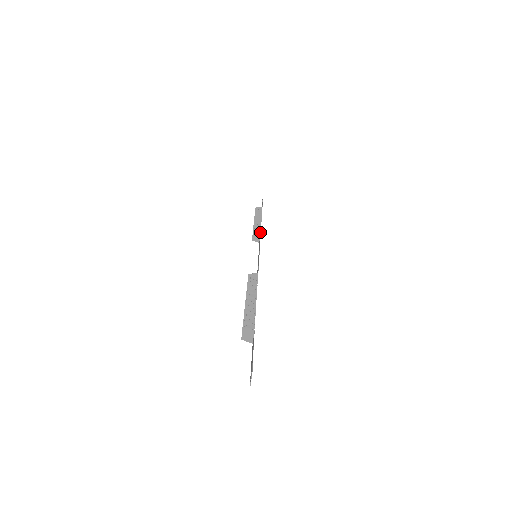
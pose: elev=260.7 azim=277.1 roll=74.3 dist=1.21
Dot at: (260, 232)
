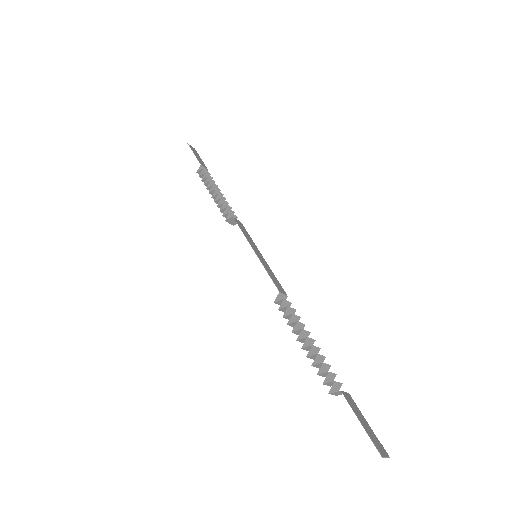
Dot at: (231, 213)
